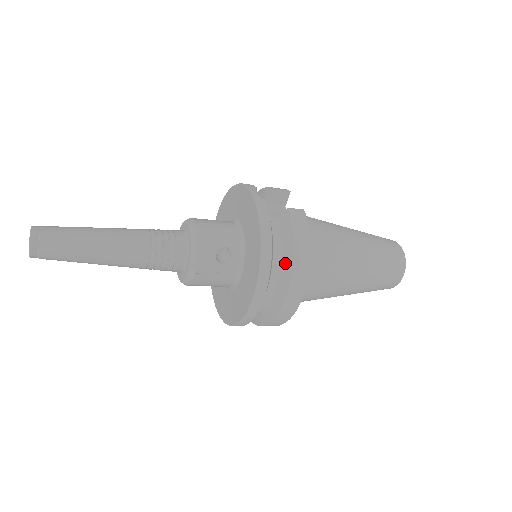
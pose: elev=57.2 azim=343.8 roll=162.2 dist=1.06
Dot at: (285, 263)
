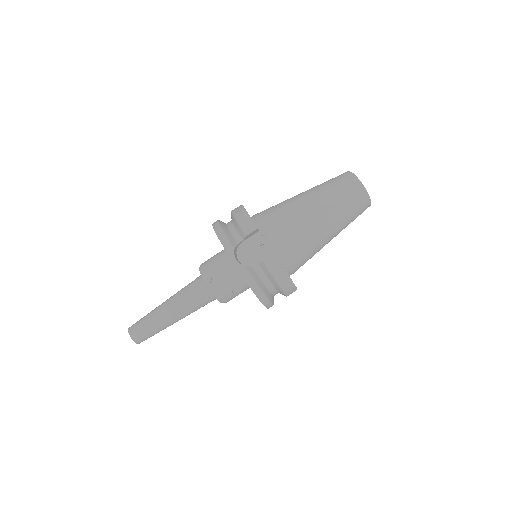
Dot at: (277, 288)
